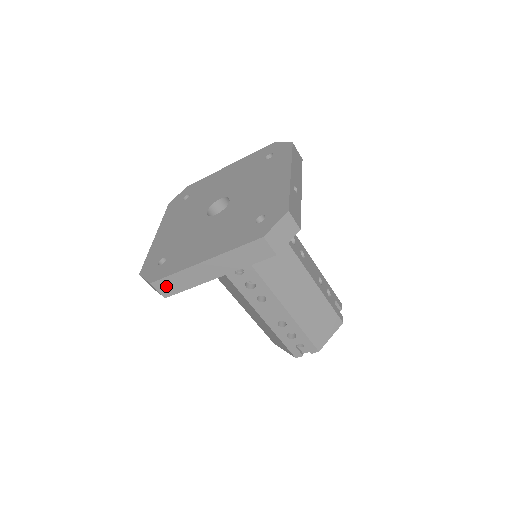
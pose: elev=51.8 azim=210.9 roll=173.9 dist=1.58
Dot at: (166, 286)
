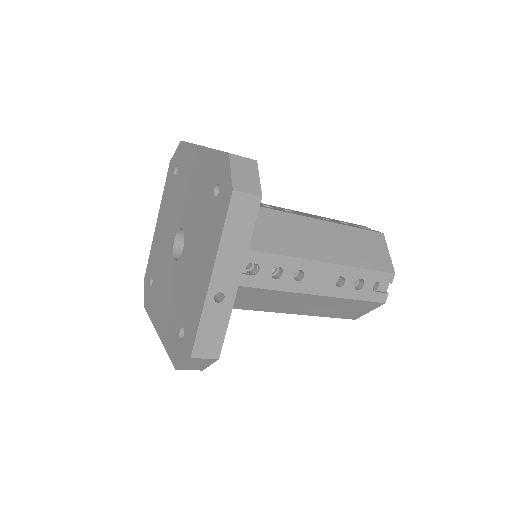
Dot at: occluded
